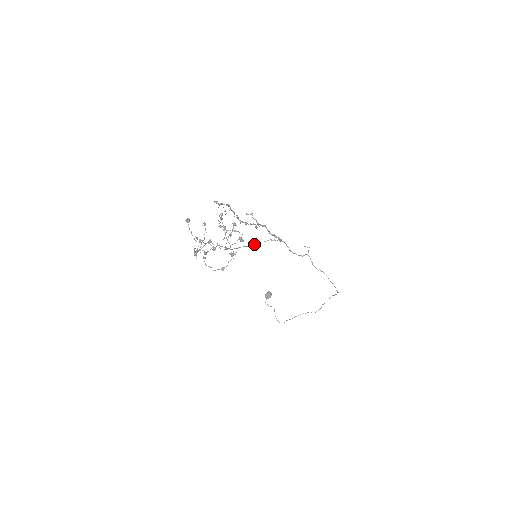
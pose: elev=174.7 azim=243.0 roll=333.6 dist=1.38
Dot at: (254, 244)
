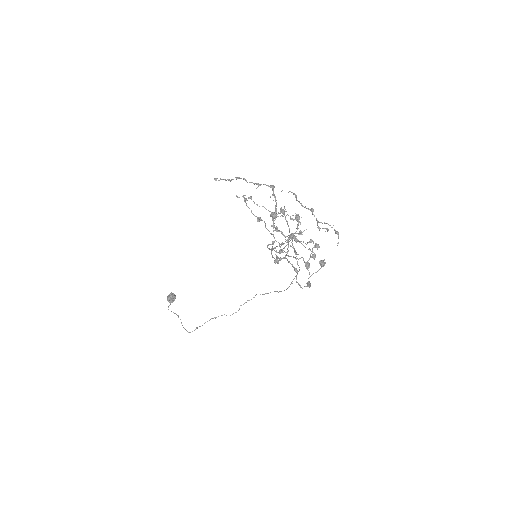
Dot at: occluded
